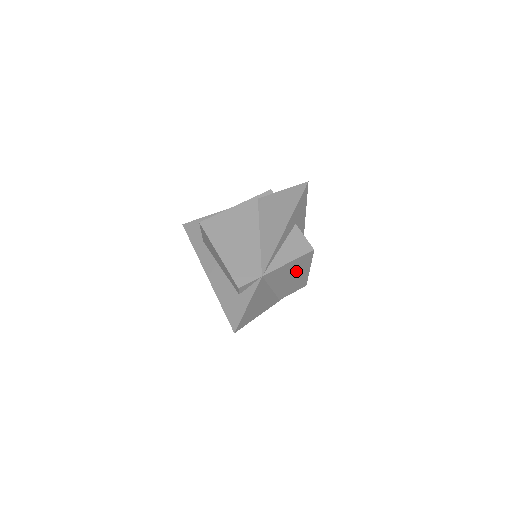
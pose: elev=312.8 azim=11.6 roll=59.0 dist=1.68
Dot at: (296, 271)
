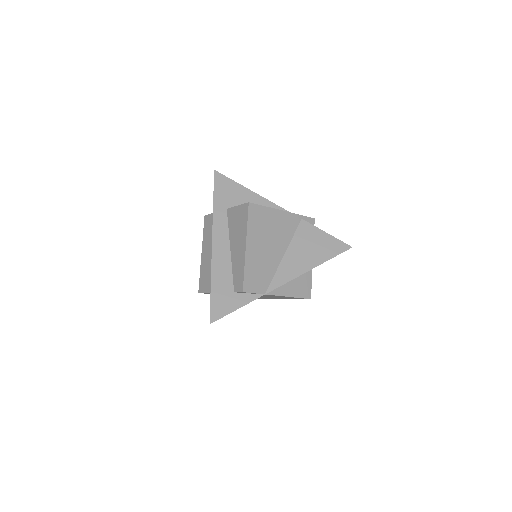
Dot at: occluded
